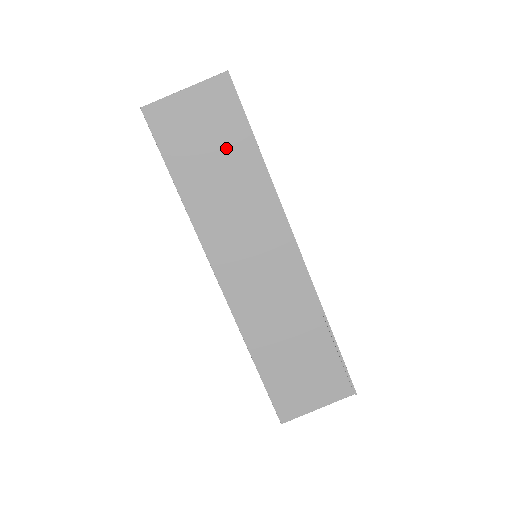
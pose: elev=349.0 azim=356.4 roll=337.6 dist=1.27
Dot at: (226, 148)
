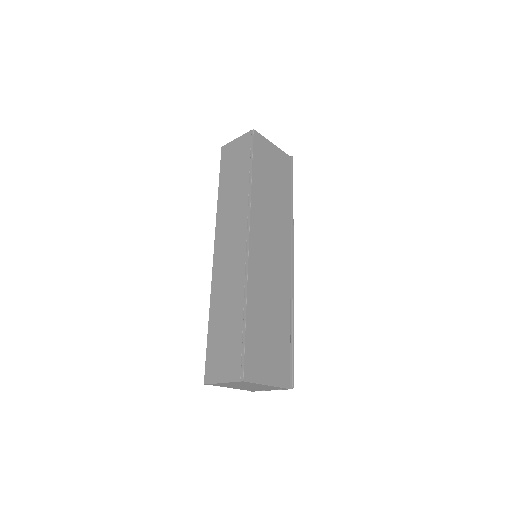
Dot at: (279, 184)
